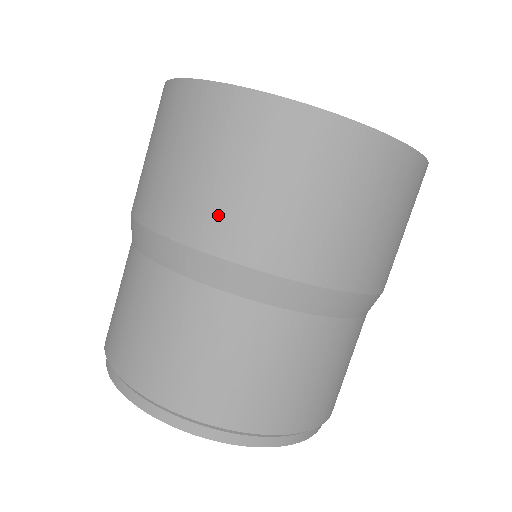
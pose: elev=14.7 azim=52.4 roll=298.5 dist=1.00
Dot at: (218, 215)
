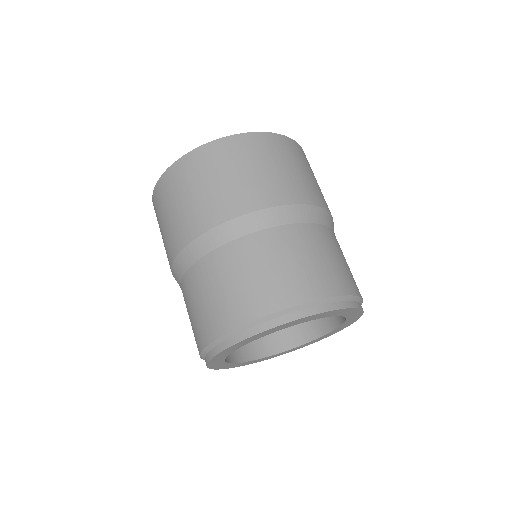
Dot at: (300, 186)
